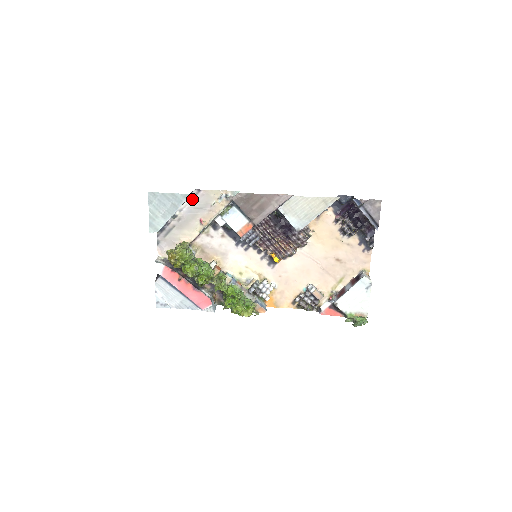
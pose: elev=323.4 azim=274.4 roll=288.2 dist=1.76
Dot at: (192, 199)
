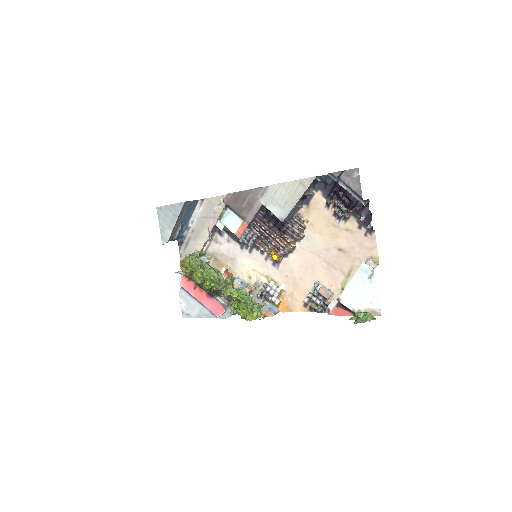
Dot at: (199, 209)
